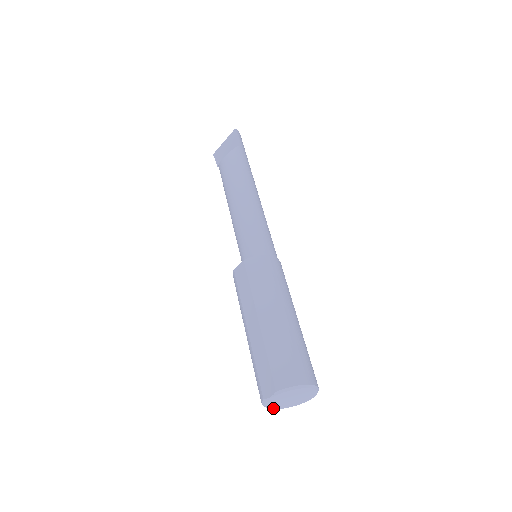
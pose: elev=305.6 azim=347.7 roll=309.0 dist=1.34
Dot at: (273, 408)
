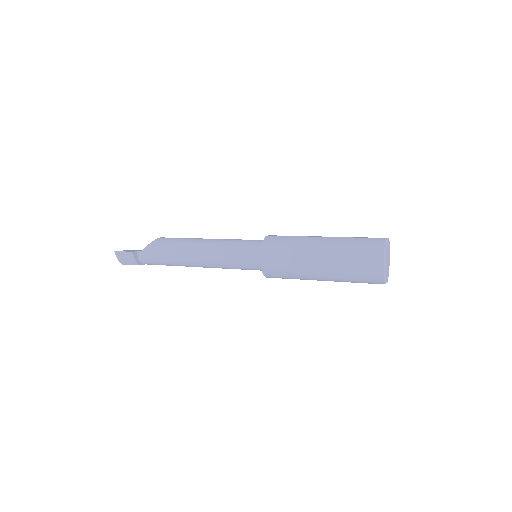
Dot at: (386, 260)
